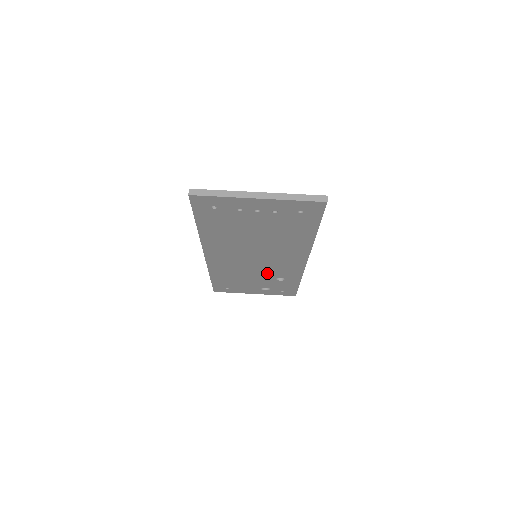
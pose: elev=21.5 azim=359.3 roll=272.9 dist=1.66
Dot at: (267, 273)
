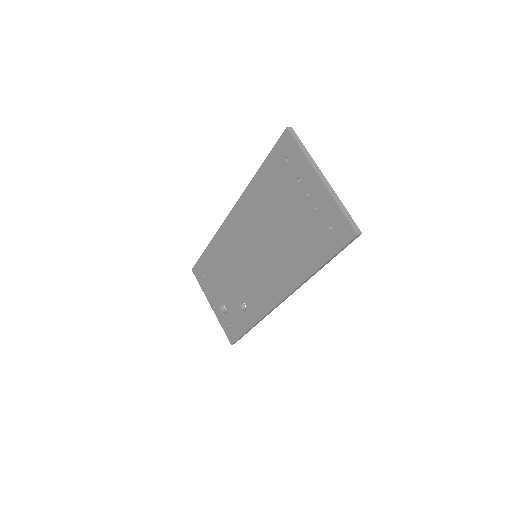
Dot at: (243, 287)
